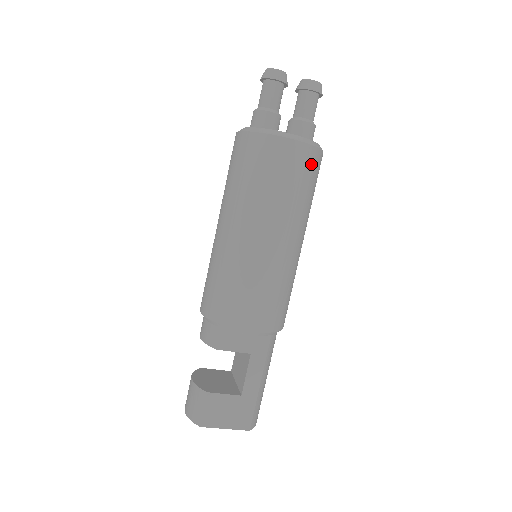
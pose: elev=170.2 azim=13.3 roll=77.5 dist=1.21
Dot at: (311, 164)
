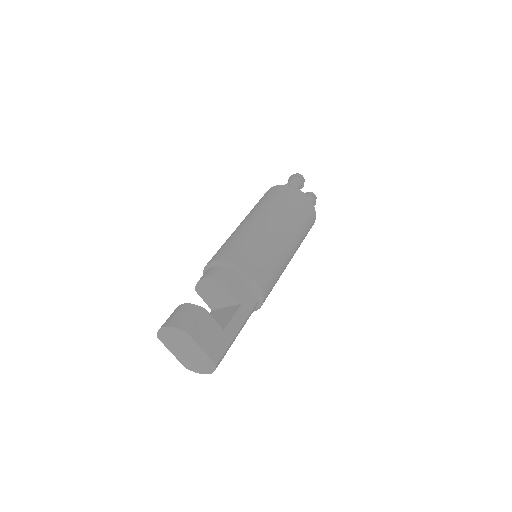
Dot at: (312, 221)
